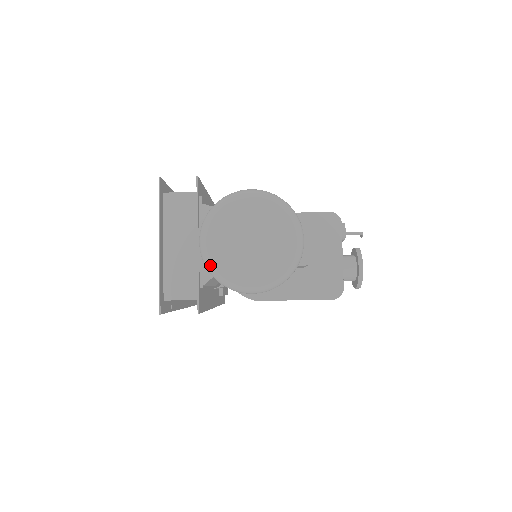
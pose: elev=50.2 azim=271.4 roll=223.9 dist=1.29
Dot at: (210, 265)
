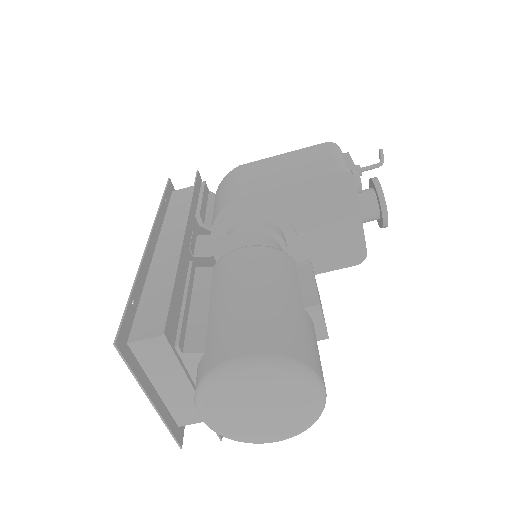
Dot at: occluded
